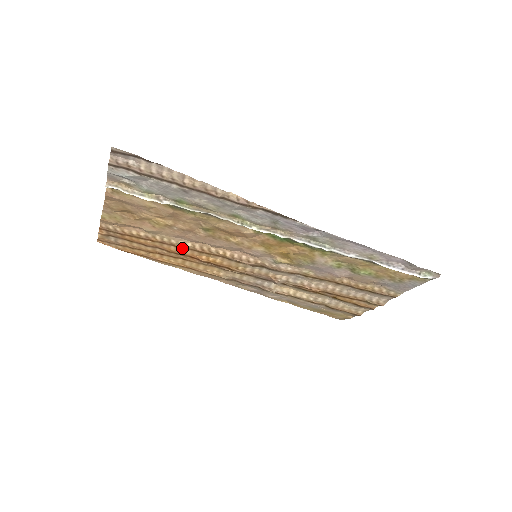
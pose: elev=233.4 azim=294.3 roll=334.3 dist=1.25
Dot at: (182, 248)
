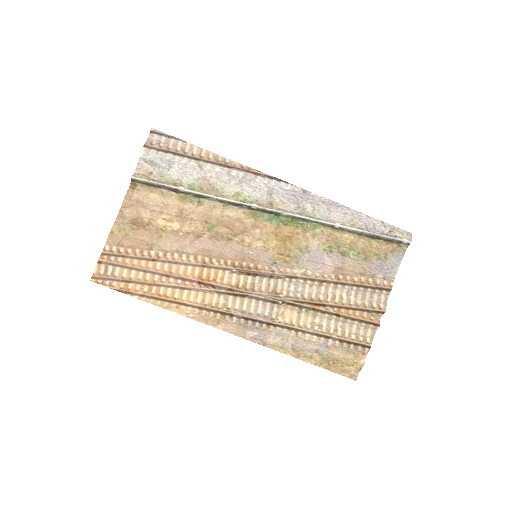
Dot at: (183, 265)
